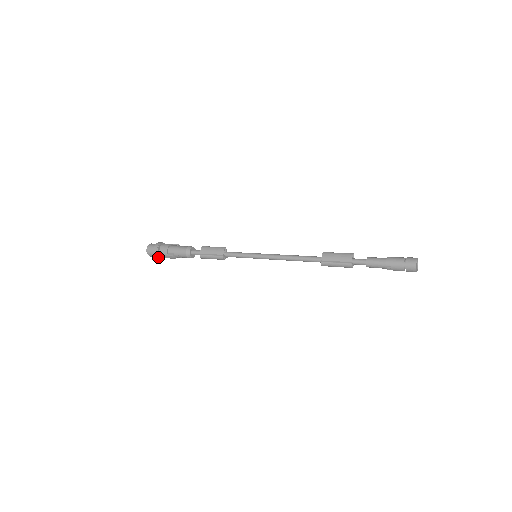
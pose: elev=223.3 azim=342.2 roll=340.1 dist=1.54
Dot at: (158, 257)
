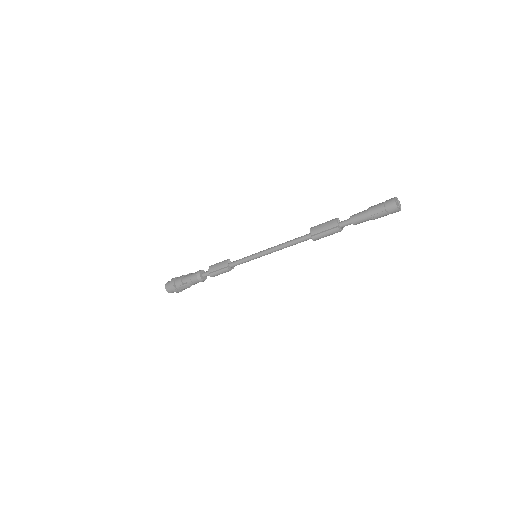
Dot at: (176, 291)
